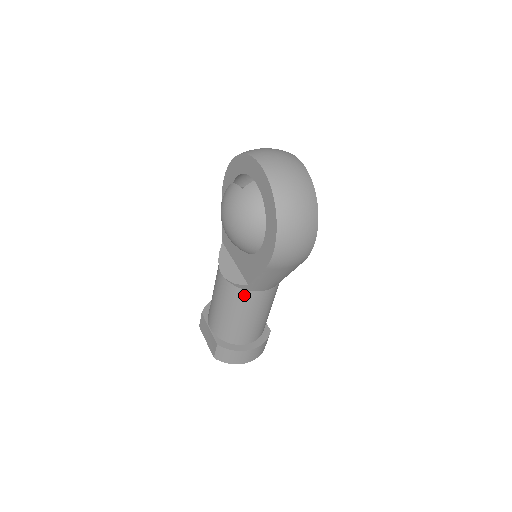
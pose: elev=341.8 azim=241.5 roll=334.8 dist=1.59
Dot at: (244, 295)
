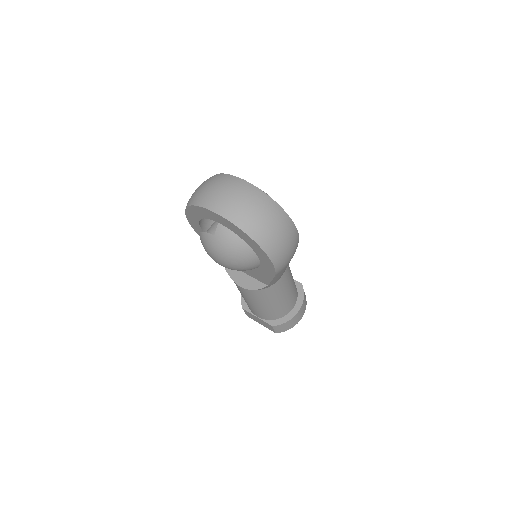
Dot at: (269, 290)
